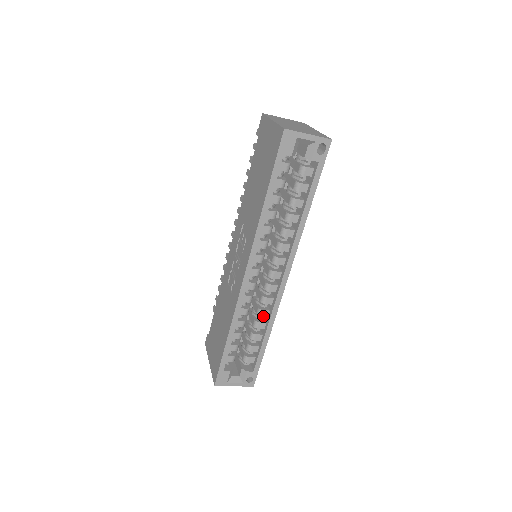
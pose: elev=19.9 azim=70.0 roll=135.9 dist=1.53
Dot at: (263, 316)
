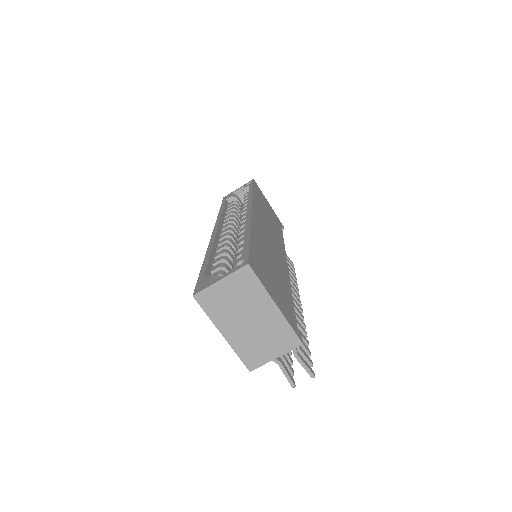
Dot at: (243, 235)
